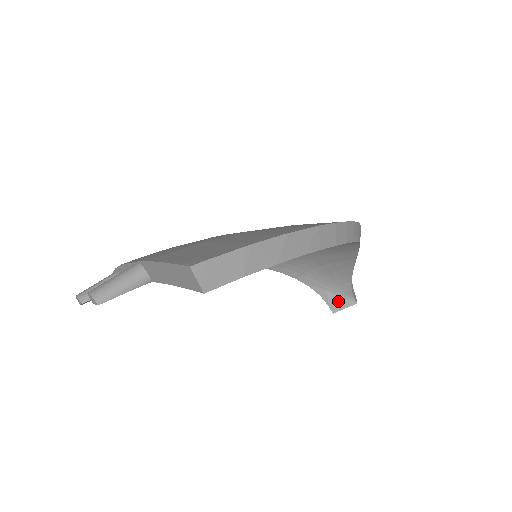
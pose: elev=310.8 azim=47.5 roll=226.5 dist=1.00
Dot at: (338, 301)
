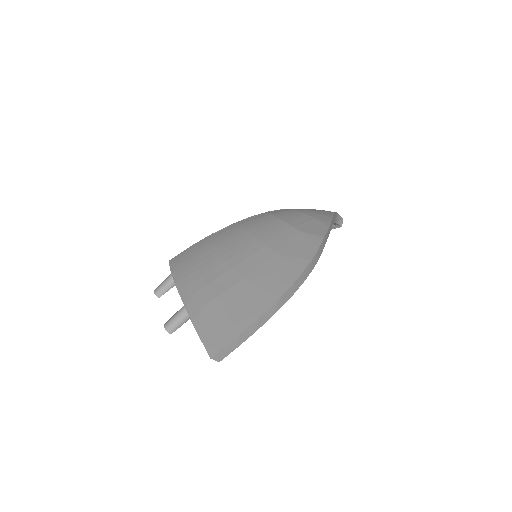
Dot at: occluded
